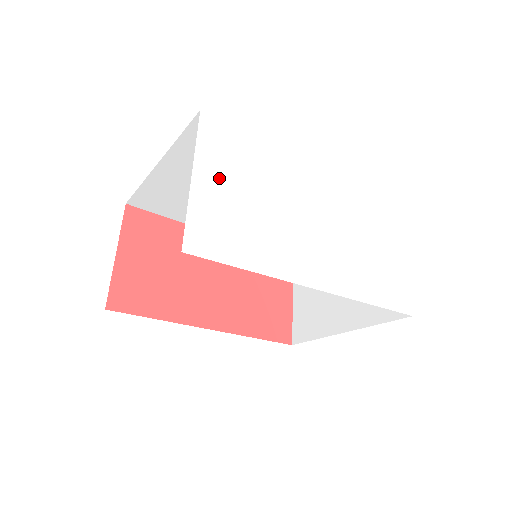
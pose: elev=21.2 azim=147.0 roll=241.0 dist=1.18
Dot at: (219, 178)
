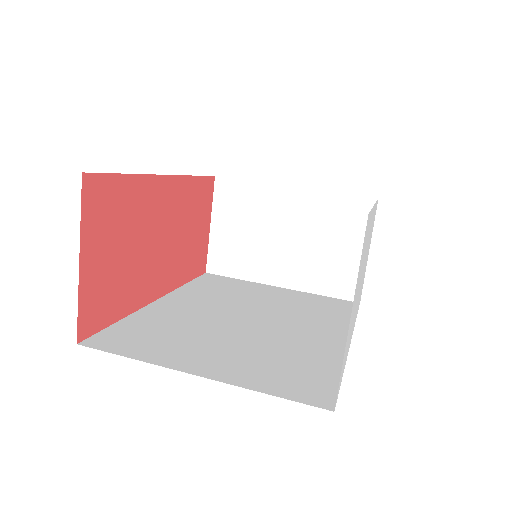
Dot at: (355, 296)
